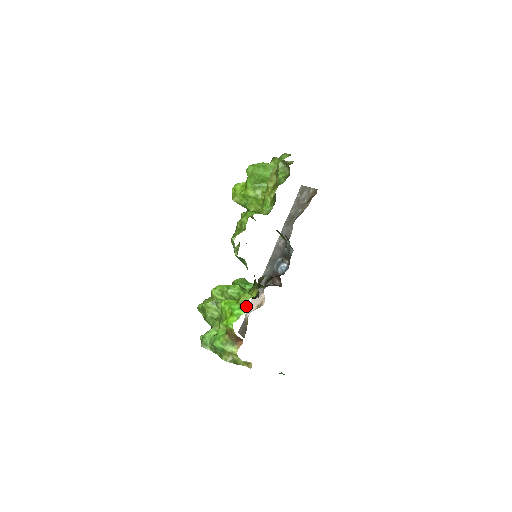
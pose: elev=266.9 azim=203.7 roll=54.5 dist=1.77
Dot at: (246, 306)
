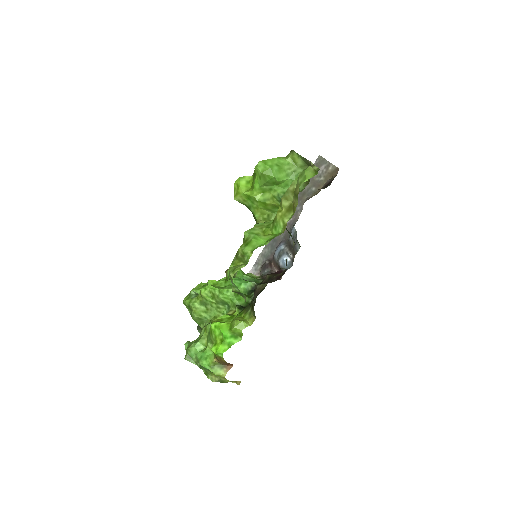
Dot at: (240, 334)
